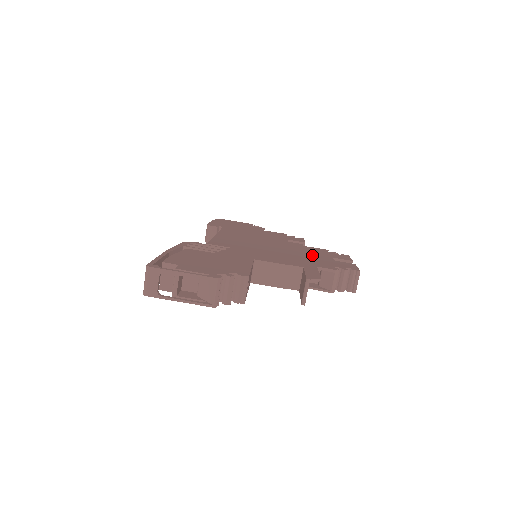
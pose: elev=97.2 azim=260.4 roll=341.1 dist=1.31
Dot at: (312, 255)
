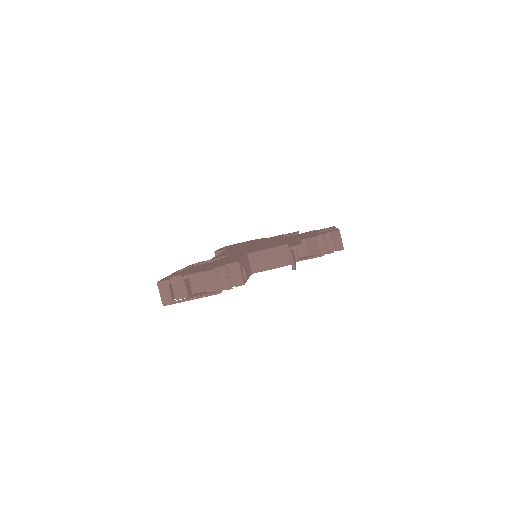
Dot at: (300, 236)
